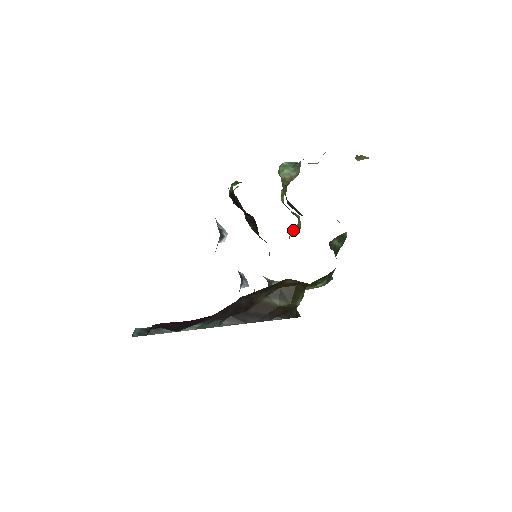
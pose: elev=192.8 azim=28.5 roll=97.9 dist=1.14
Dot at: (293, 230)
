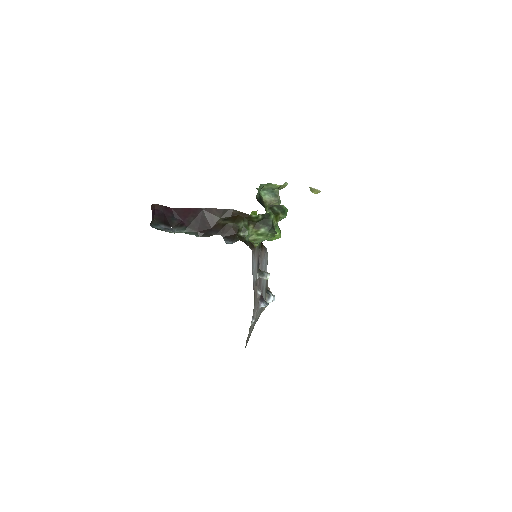
Dot at: occluded
